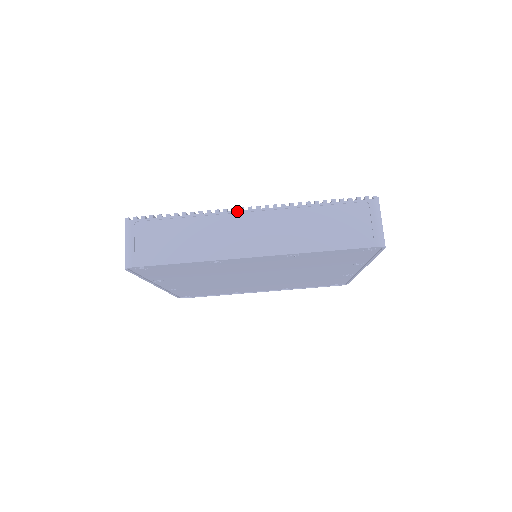
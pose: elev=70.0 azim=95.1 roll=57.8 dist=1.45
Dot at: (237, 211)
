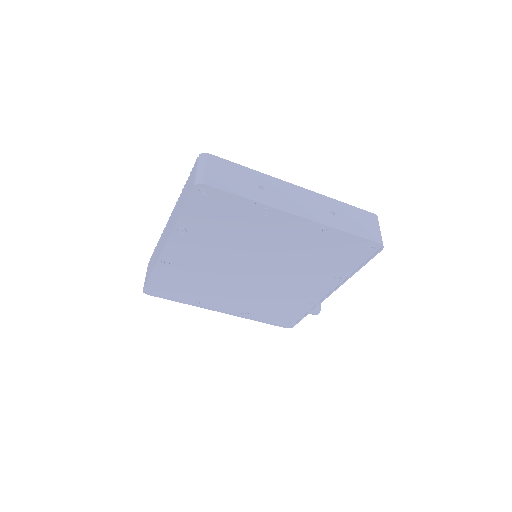
Dot at: (167, 224)
